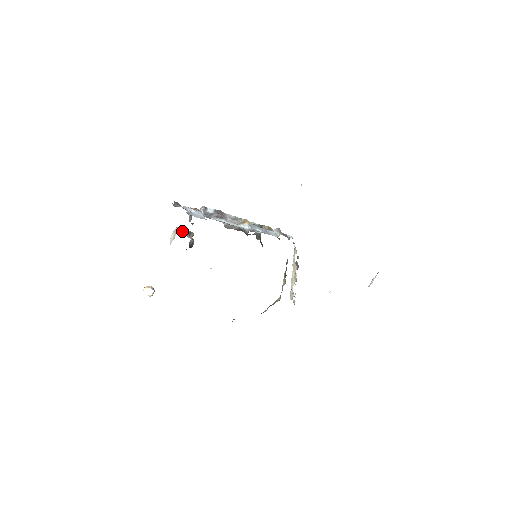
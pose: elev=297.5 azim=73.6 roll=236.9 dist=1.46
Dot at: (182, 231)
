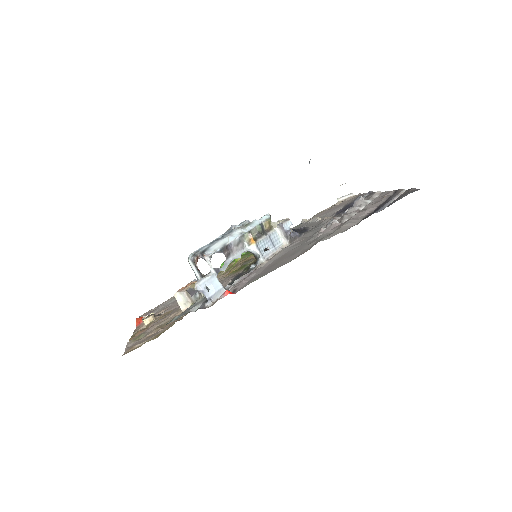
Dot at: (194, 297)
